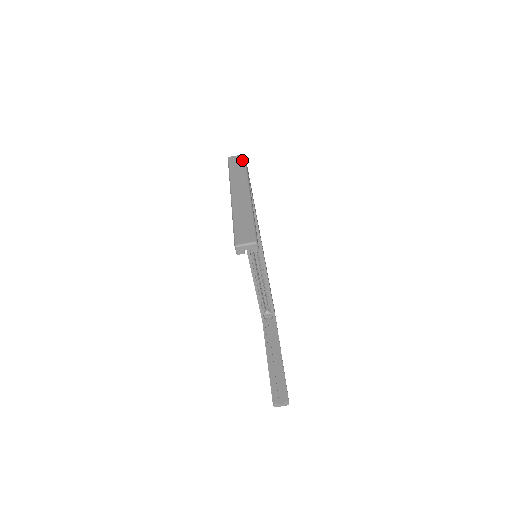
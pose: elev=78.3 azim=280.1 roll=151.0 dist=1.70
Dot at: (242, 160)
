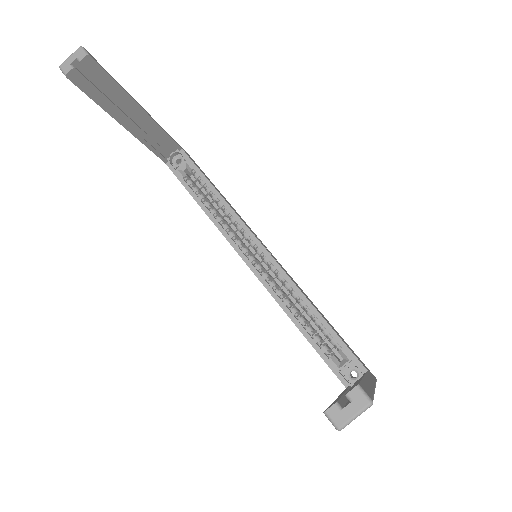
Dot at: occluded
